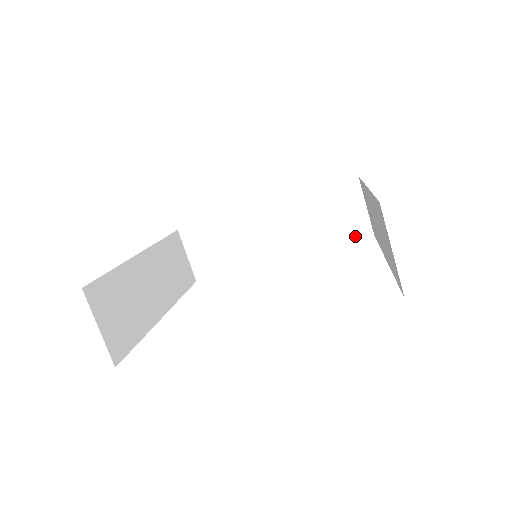
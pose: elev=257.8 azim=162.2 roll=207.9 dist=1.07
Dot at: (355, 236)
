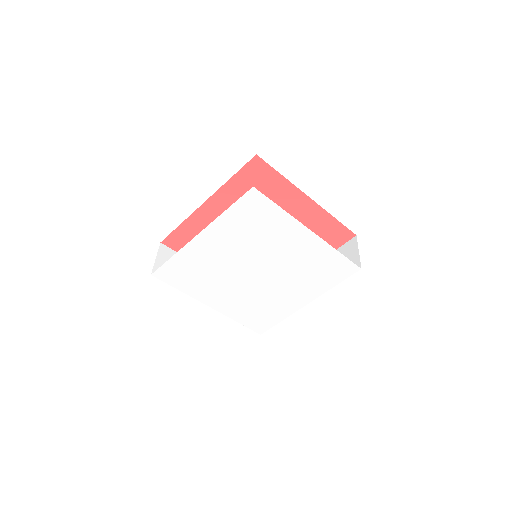
Dot at: (350, 274)
